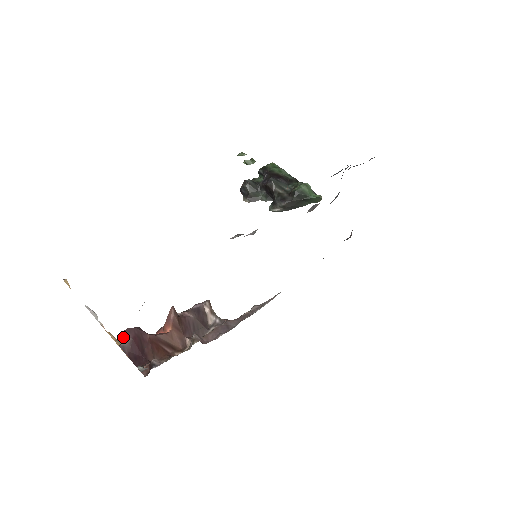
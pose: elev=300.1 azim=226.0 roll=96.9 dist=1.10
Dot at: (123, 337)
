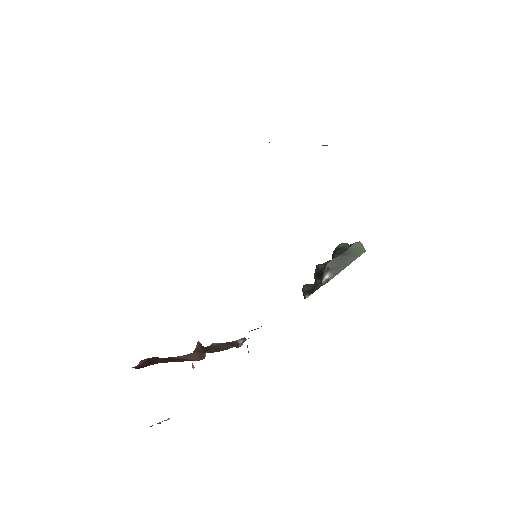
Dot at: occluded
